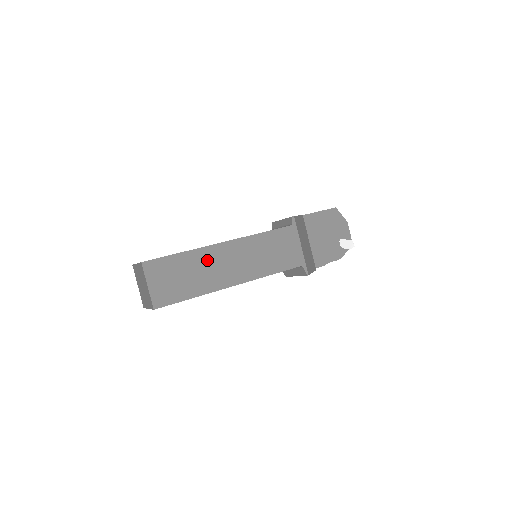
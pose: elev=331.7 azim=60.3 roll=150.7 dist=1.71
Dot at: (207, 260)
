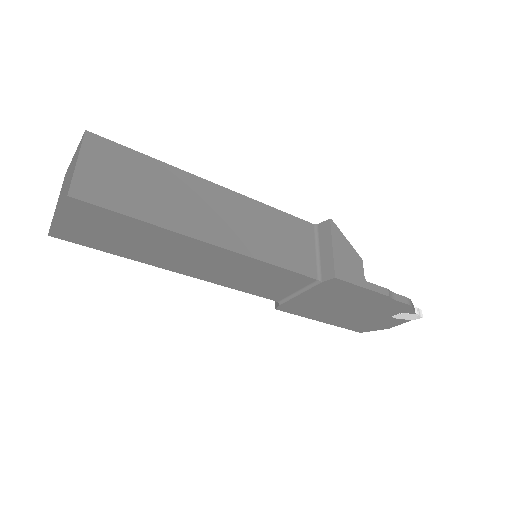
Dot at: occluded
